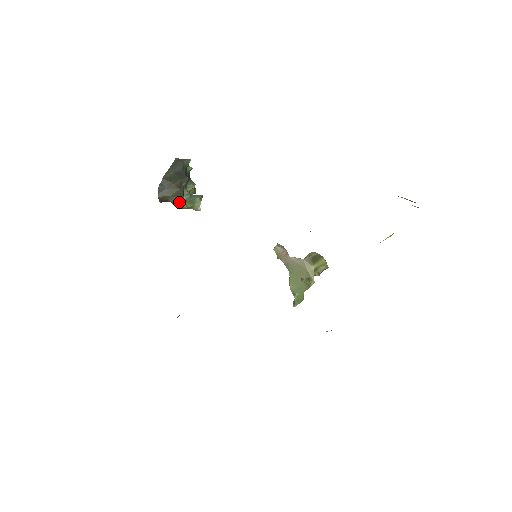
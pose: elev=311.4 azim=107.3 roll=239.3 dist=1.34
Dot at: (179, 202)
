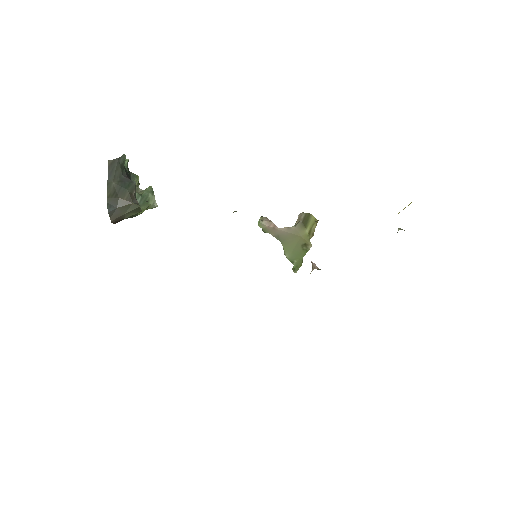
Dot at: occluded
